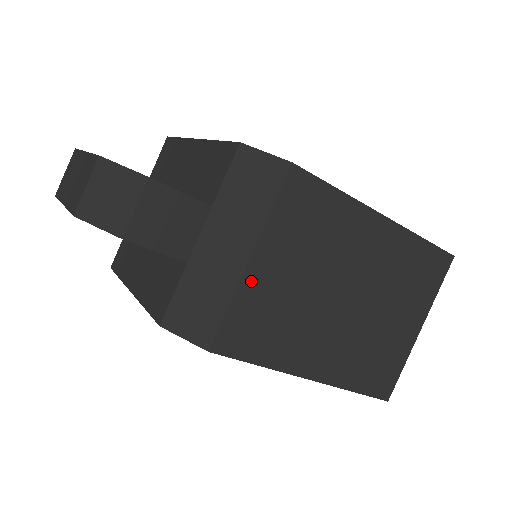
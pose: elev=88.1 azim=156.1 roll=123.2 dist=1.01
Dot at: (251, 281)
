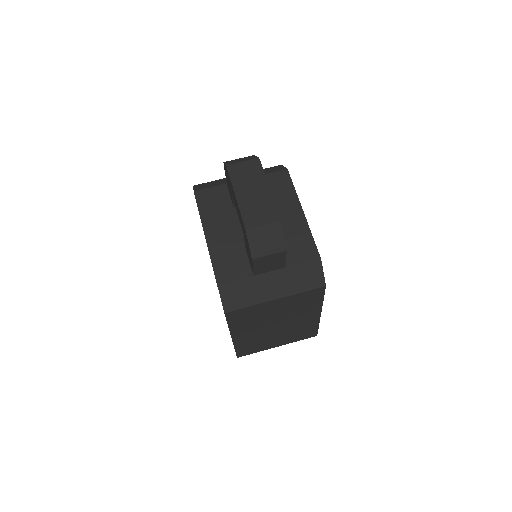
Dot at: (265, 305)
